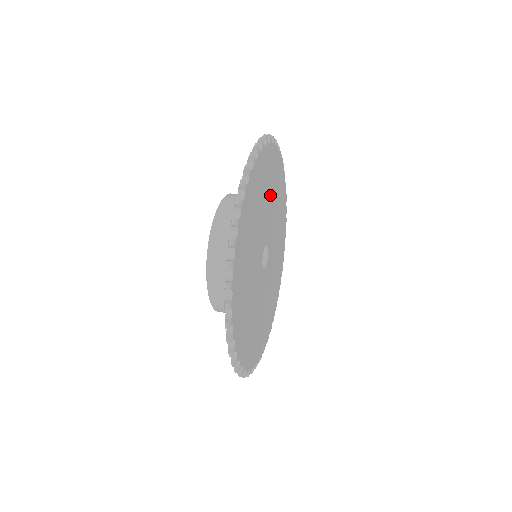
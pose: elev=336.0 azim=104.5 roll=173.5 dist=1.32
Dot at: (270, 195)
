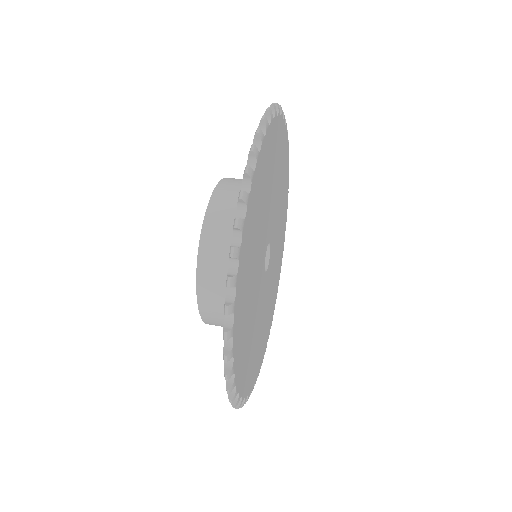
Dot at: (273, 181)
